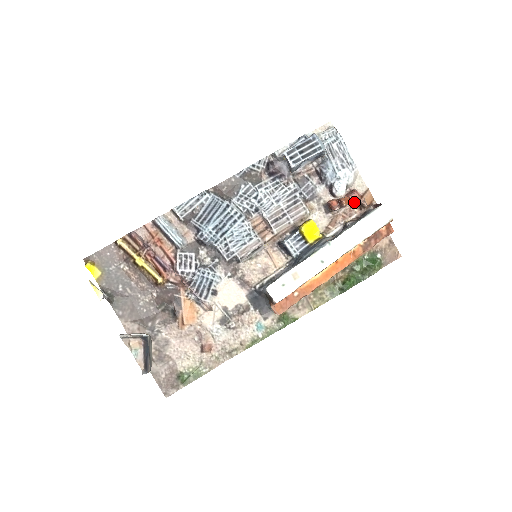
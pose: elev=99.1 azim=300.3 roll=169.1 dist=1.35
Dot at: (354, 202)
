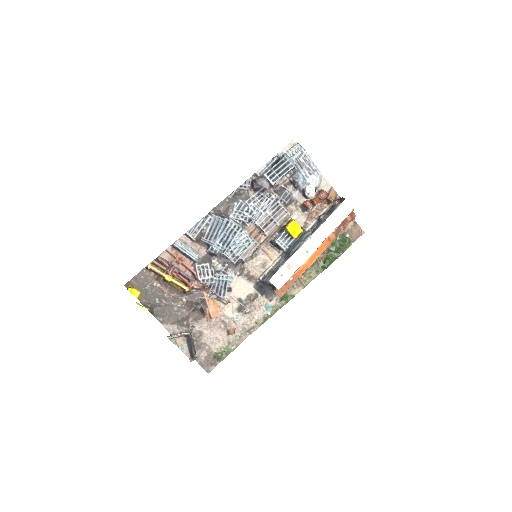
Dot at: (323, 200)
